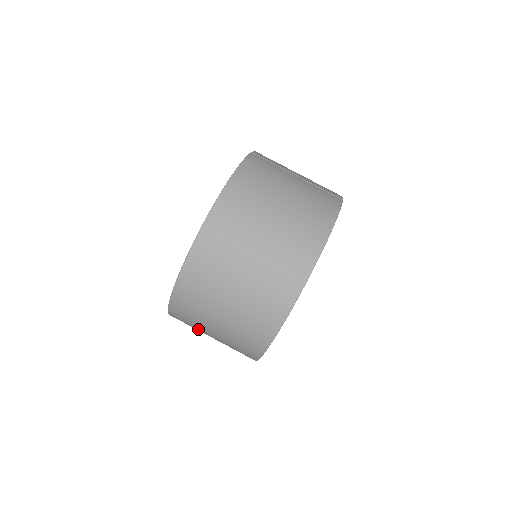
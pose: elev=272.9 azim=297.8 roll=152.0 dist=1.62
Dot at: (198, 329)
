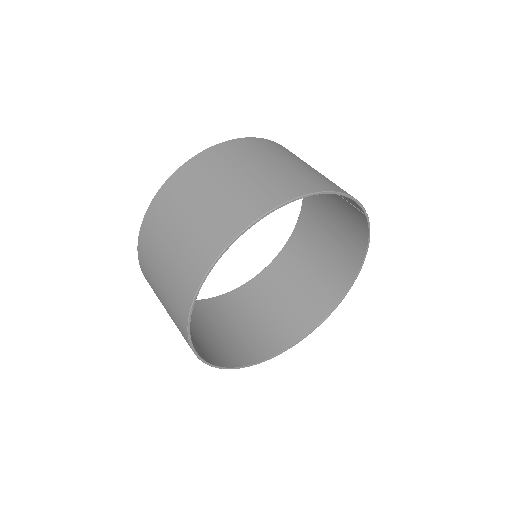
Dot at: (153, 267)
